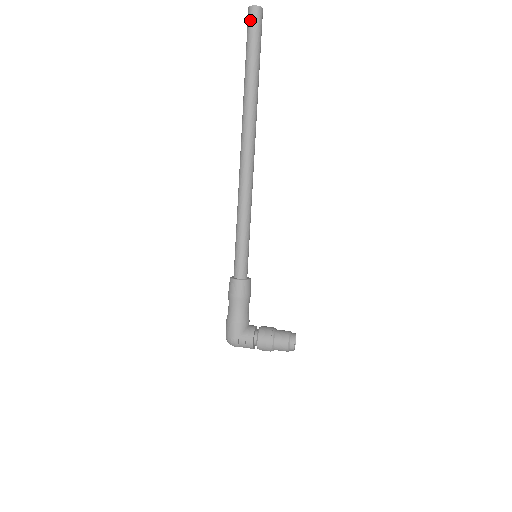
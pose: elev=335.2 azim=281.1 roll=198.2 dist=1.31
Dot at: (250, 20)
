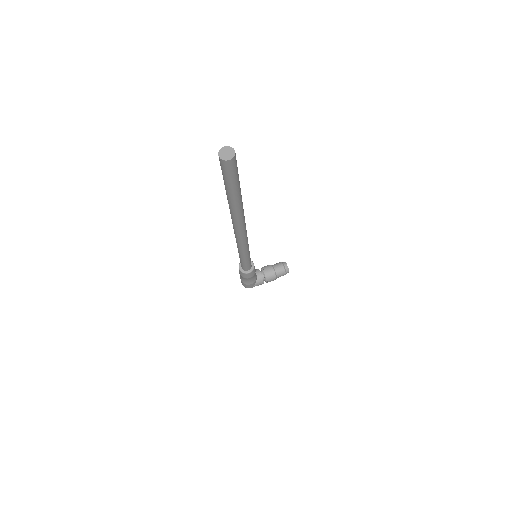
Dot at: (227, 170)
